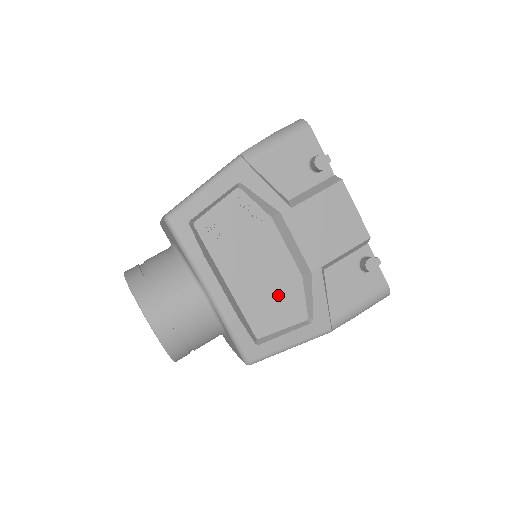
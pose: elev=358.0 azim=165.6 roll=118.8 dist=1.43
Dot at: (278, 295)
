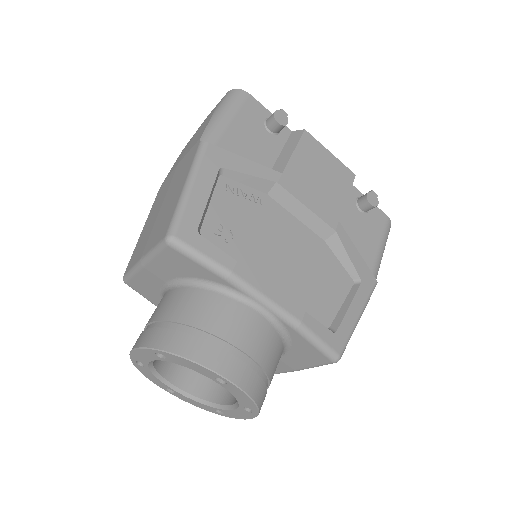
Dot at: (318, 272)
